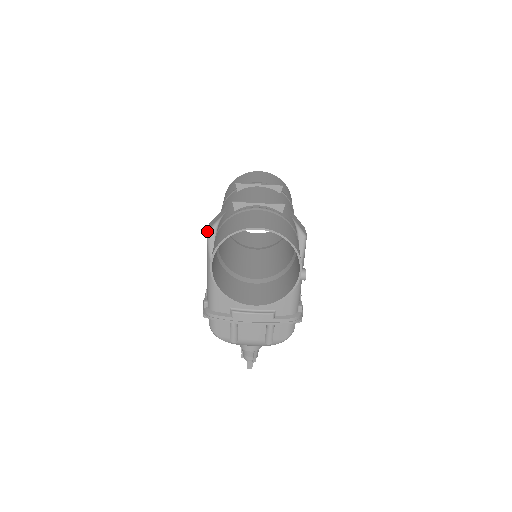
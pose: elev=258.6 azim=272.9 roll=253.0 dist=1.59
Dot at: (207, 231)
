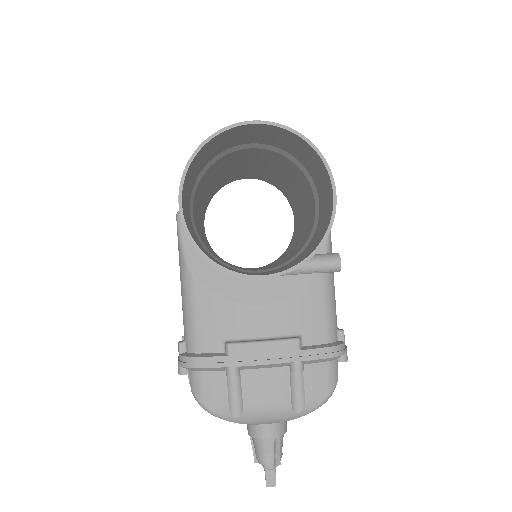
Dot at: occluded
